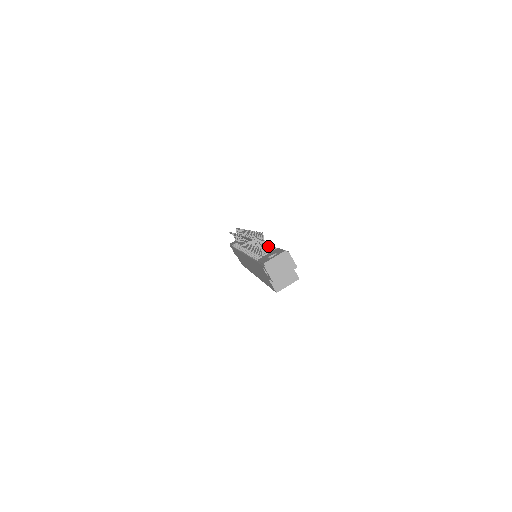
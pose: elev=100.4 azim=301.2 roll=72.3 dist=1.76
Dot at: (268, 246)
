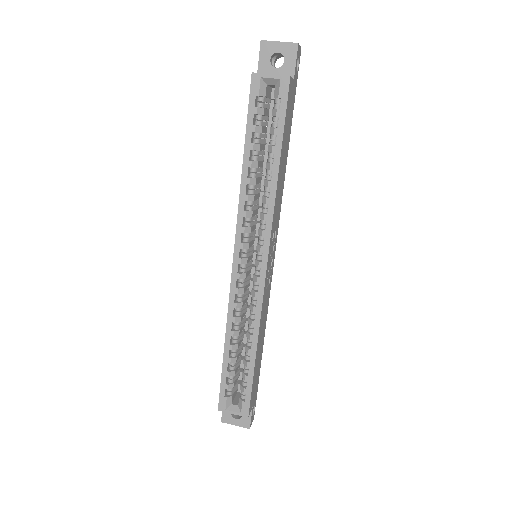
Dot at: occluded
